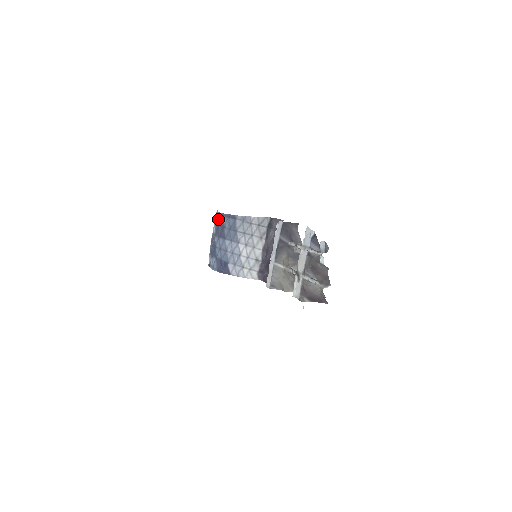
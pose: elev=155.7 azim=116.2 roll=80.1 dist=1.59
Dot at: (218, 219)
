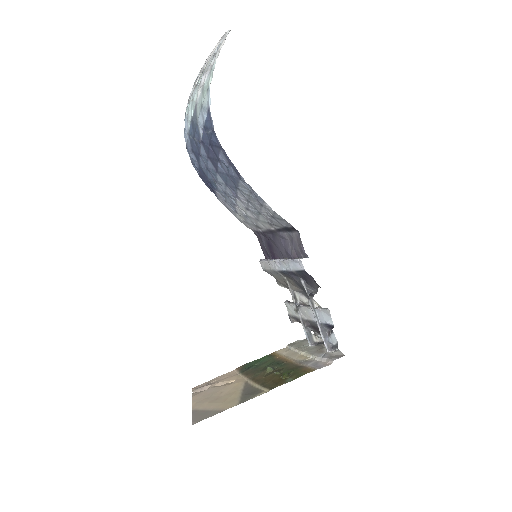
Dot at: (210, 134)
